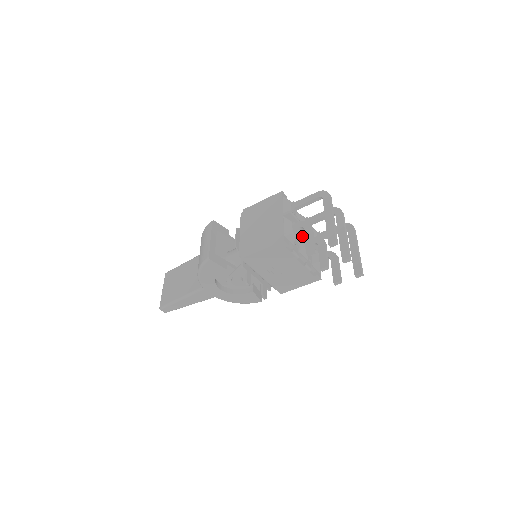
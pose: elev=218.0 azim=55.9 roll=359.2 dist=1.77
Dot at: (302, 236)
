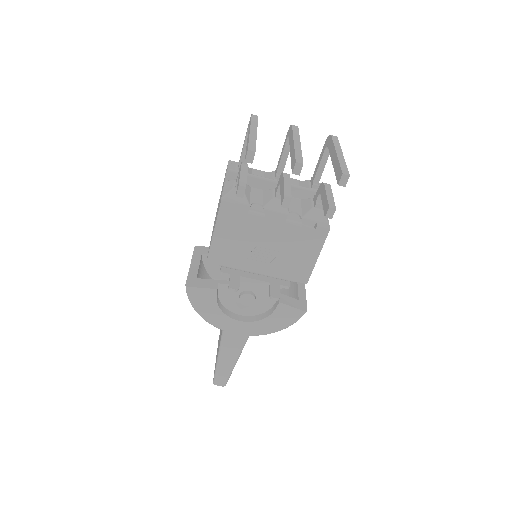
Dot at: (268, 191)
